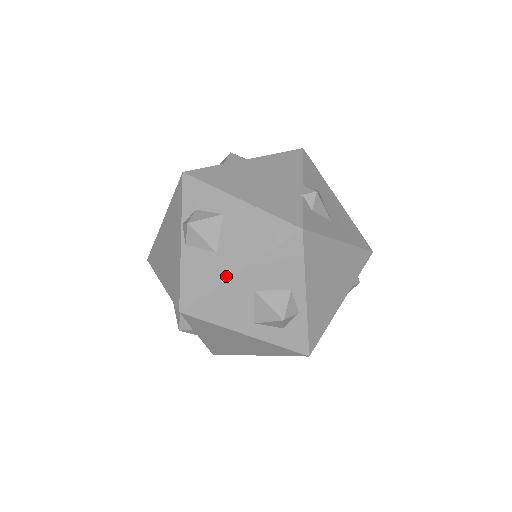
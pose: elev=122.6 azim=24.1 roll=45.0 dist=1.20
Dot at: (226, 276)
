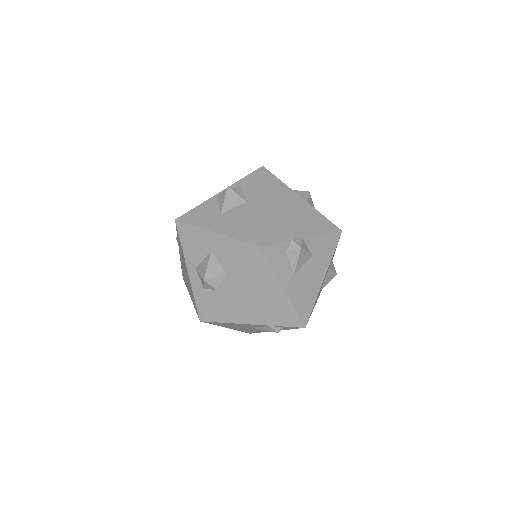
Dot at: (209, 228)
